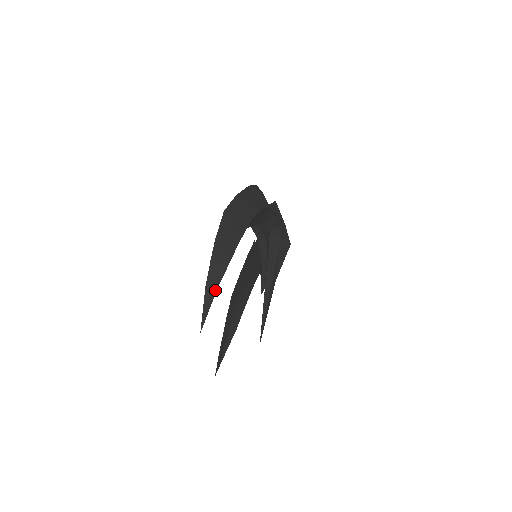
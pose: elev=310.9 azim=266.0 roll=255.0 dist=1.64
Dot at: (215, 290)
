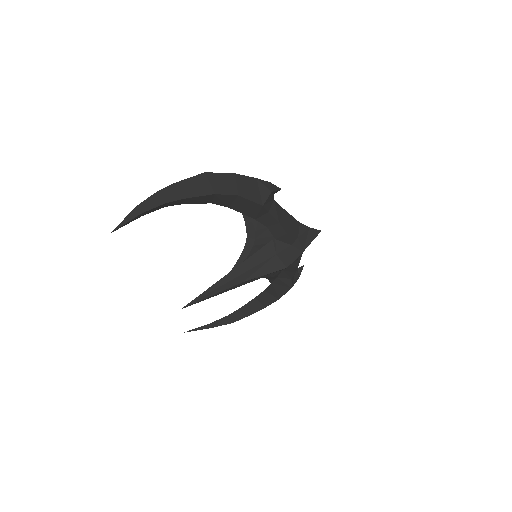
Dot at: (140, 213)
